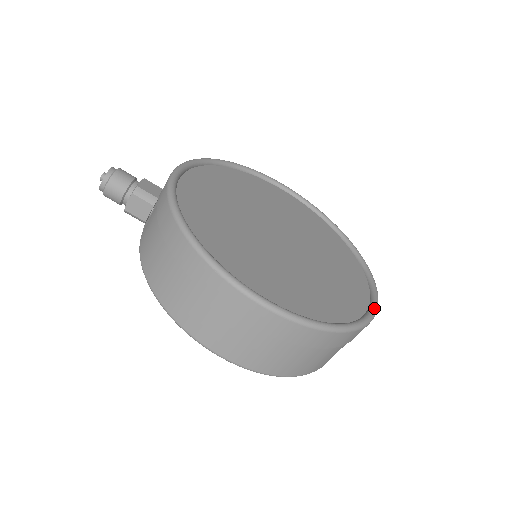
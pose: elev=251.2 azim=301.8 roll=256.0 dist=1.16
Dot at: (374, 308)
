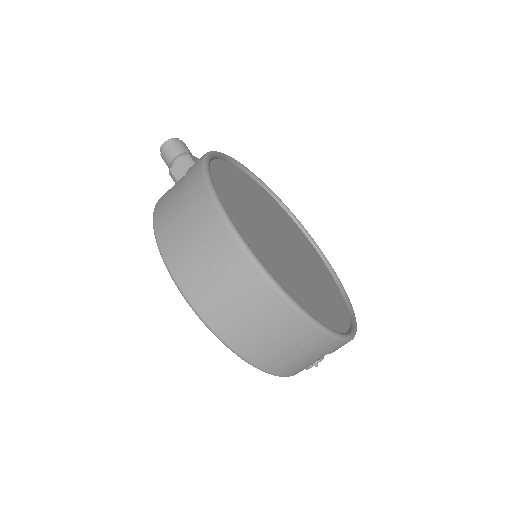
Dot at: (342, 334)
